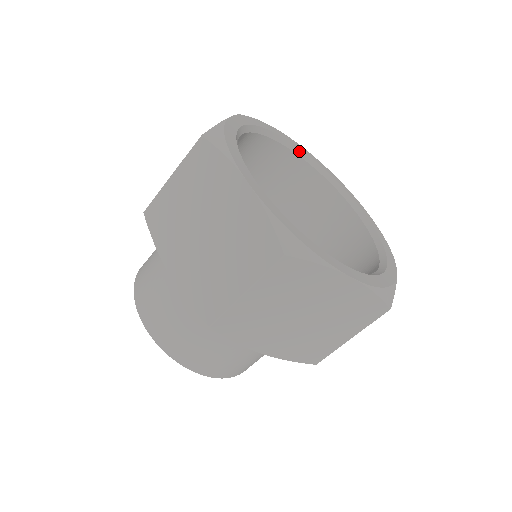
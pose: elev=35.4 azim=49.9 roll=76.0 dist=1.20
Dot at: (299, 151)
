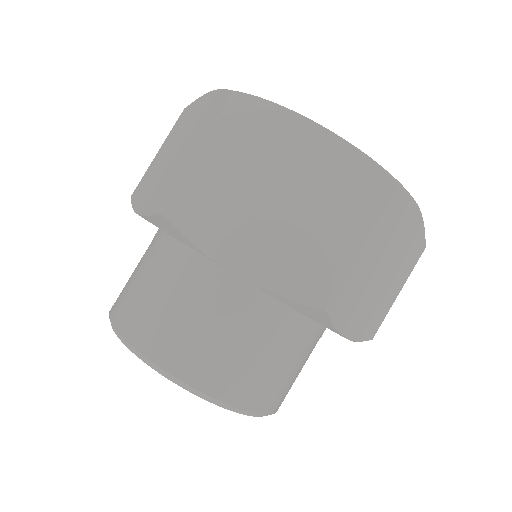
Dot at: occluded
